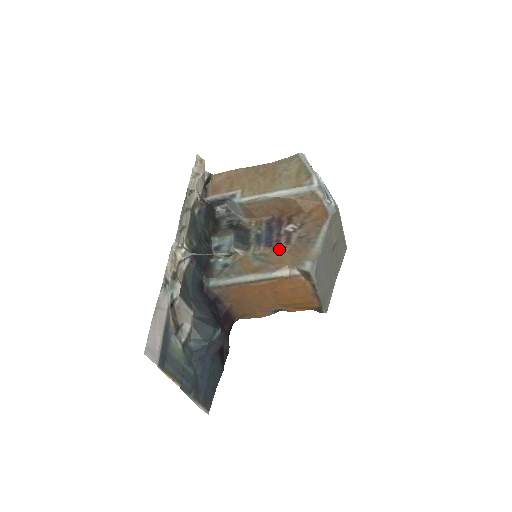
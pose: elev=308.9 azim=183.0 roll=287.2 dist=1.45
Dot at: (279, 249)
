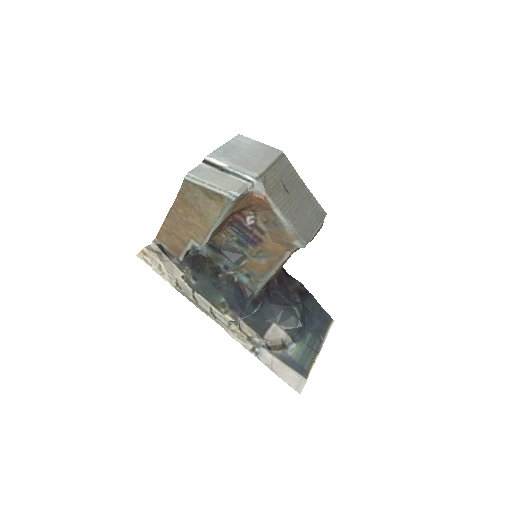
Dot at: (264, 242)
